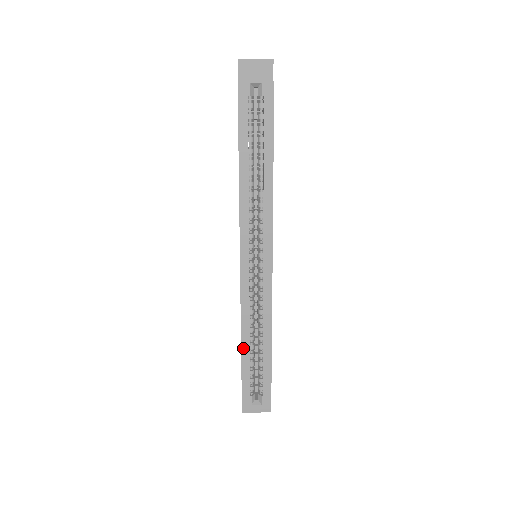
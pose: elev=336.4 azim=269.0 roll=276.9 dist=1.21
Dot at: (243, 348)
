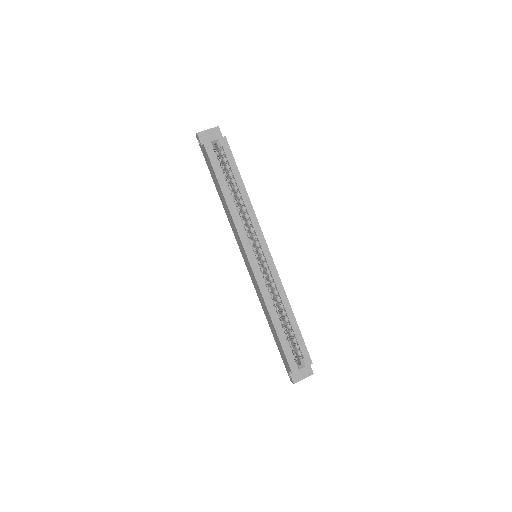
Dot at: (275, 325)
